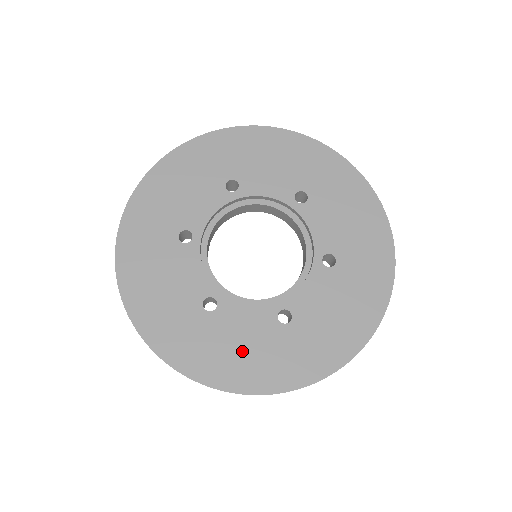
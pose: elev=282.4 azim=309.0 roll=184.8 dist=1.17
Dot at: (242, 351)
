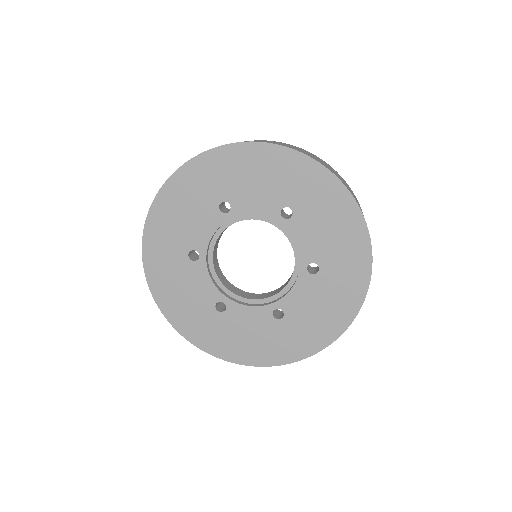
Dot at: (182, 294)
